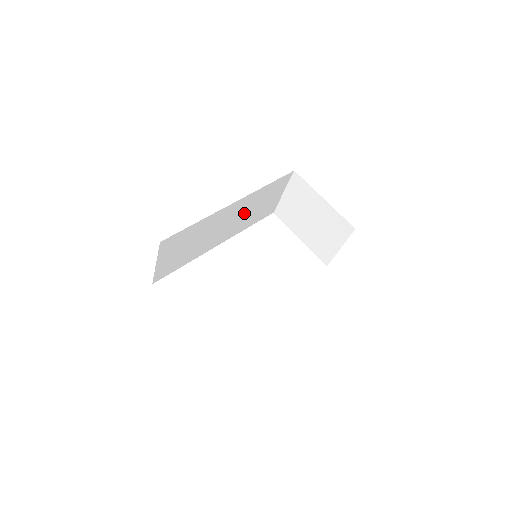
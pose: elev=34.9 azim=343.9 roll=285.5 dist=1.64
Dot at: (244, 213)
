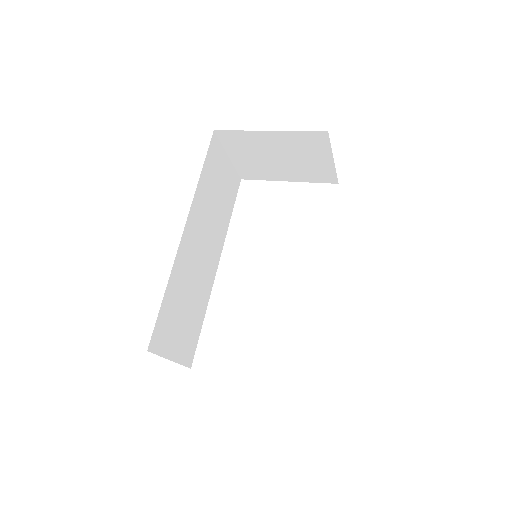
Dot at: (208, 221)
